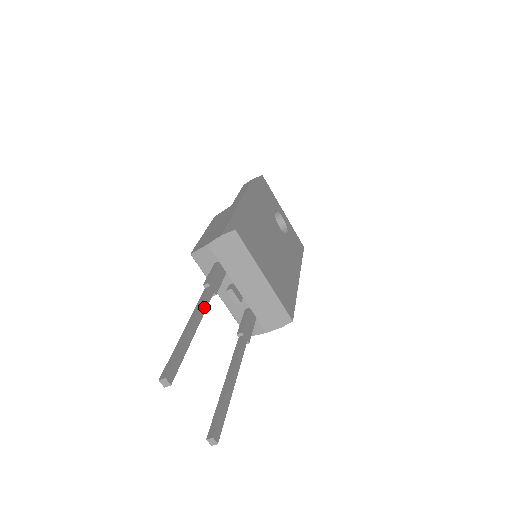
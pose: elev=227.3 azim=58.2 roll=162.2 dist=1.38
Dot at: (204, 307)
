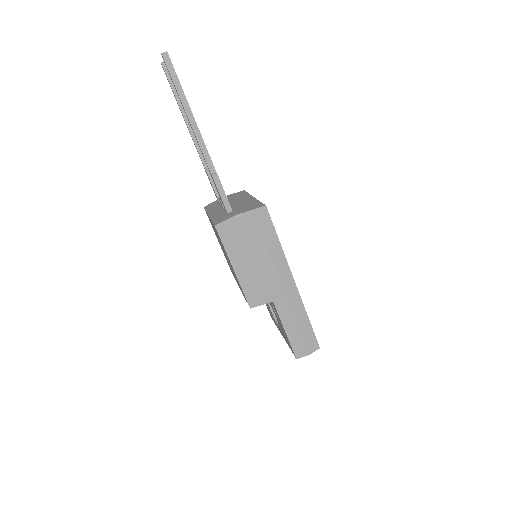
Dot at: occluded
